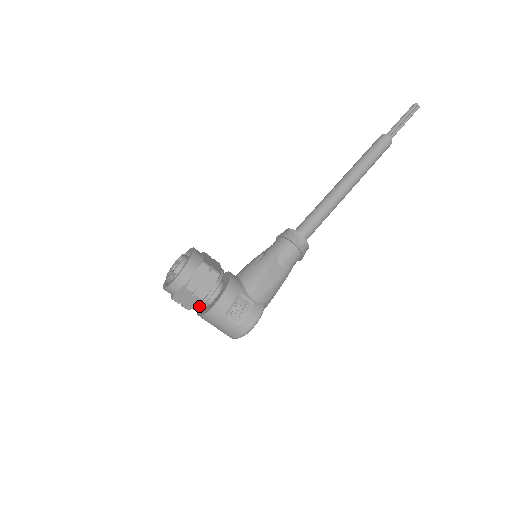
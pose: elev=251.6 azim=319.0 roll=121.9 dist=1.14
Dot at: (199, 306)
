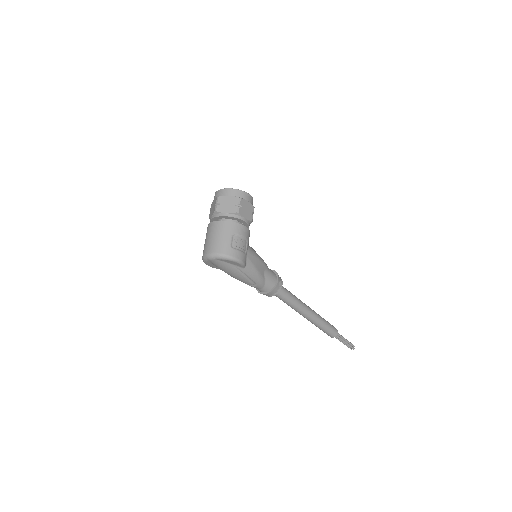
Dot at: (227, 214)
